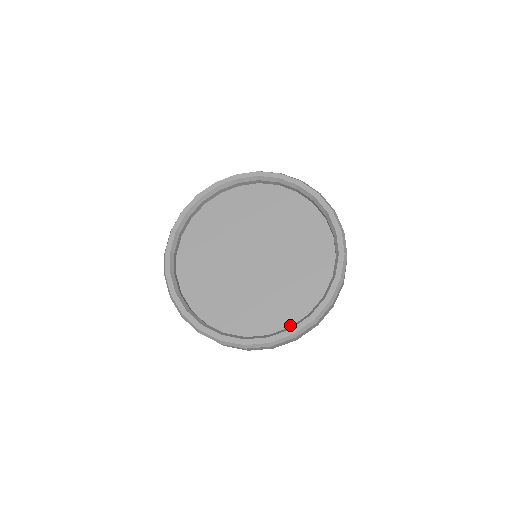
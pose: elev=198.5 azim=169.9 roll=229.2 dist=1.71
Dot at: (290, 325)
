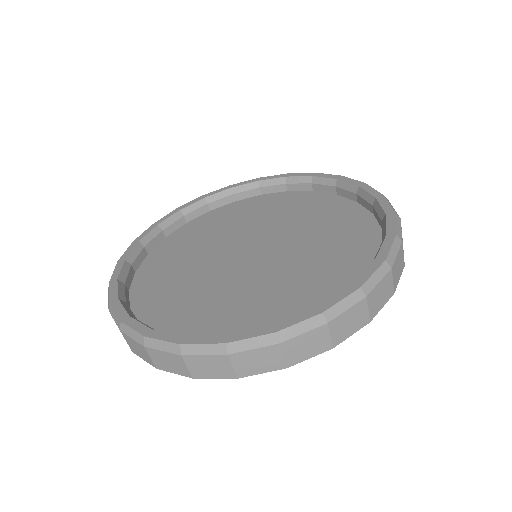
Dot at: occluded
